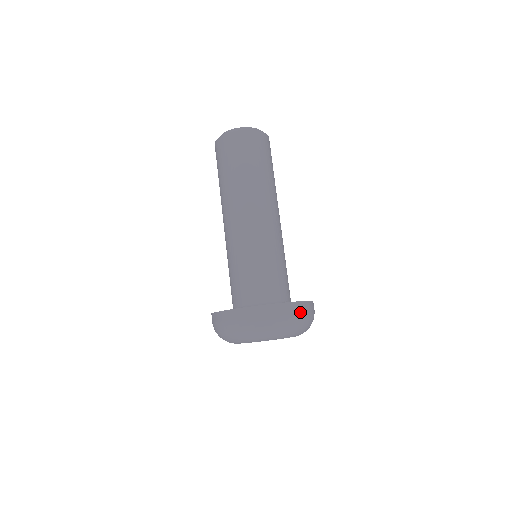
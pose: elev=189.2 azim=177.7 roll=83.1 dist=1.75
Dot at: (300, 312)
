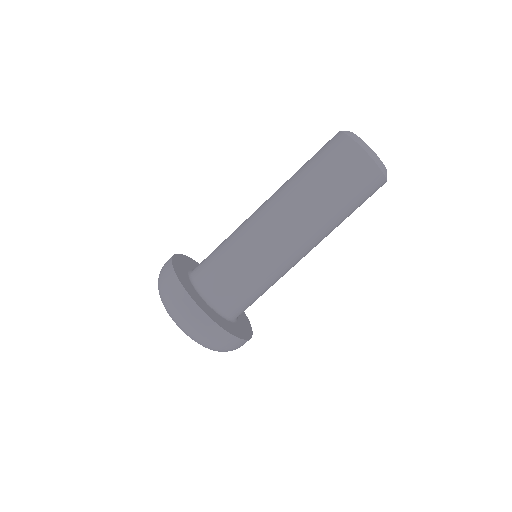
Dot at: (225, 343)
